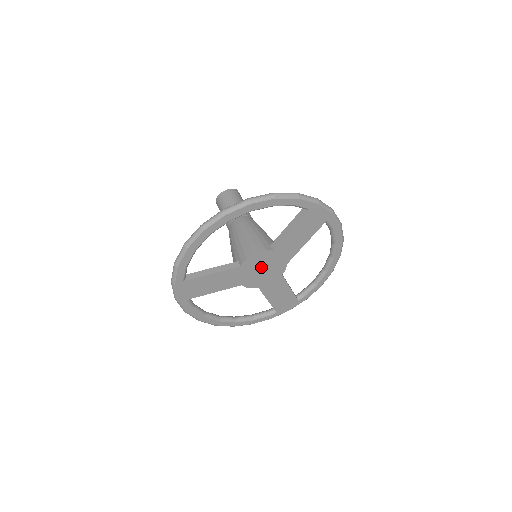
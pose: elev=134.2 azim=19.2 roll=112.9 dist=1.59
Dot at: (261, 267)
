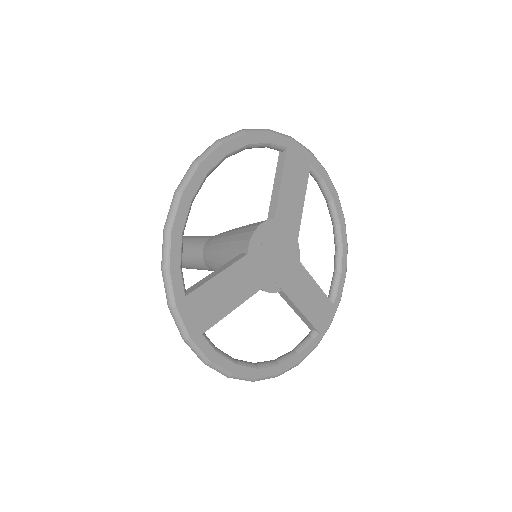
Dot at: (271, 251)
